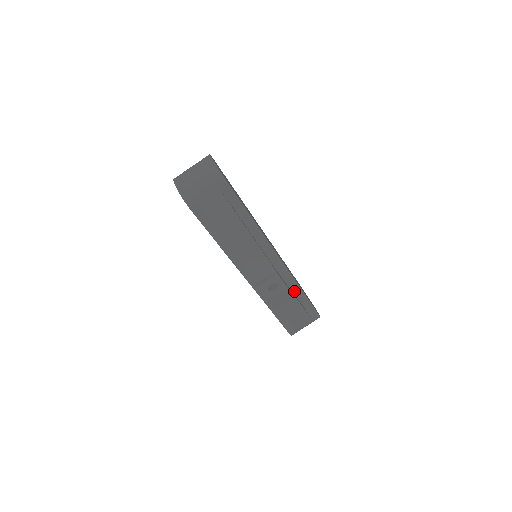
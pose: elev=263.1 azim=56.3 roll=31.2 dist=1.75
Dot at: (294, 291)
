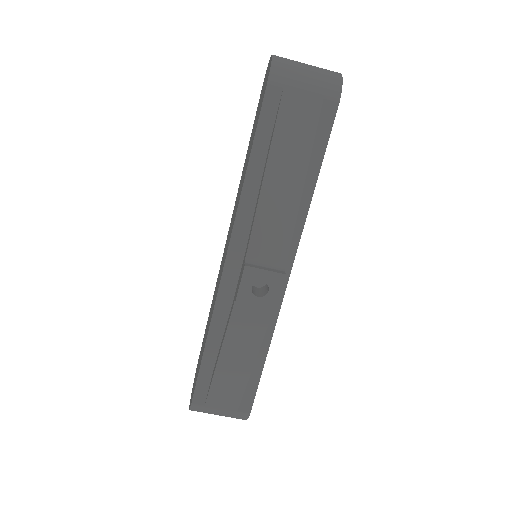
Dot at: occluded
